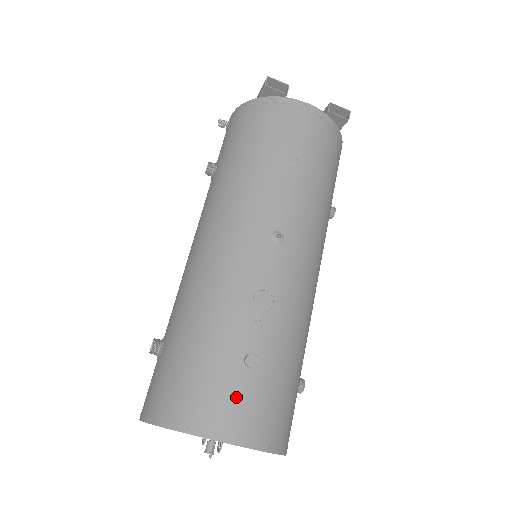
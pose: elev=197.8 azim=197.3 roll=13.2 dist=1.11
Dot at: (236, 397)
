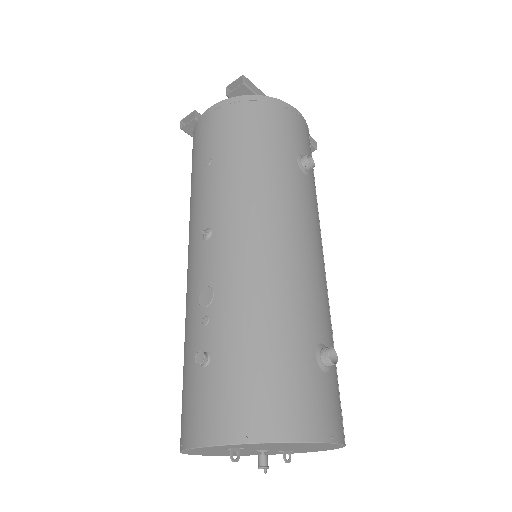
Dot at: (200, 399)
